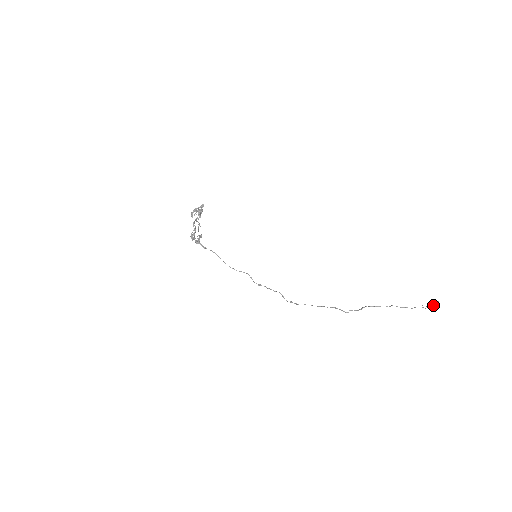
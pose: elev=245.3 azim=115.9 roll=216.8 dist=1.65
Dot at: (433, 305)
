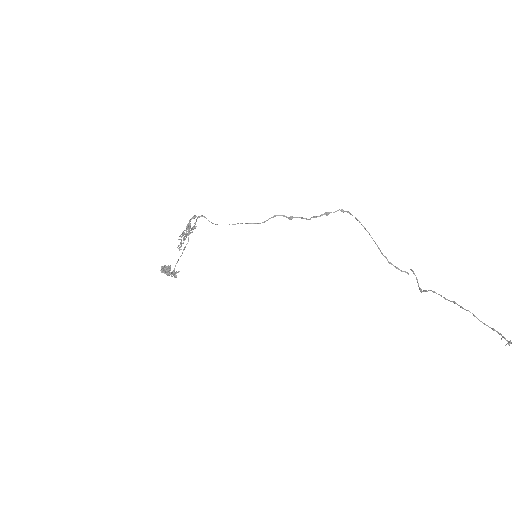
Dot at: out of frame
